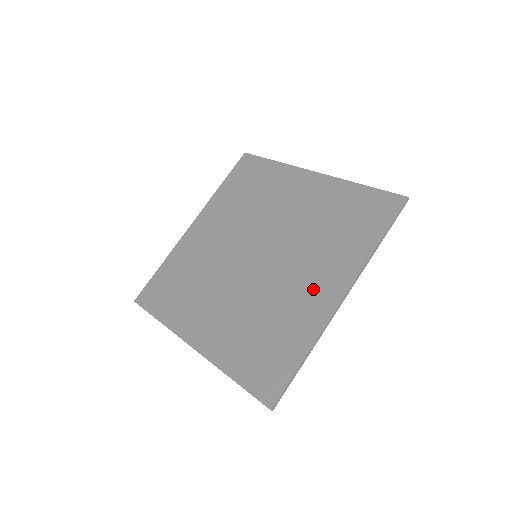
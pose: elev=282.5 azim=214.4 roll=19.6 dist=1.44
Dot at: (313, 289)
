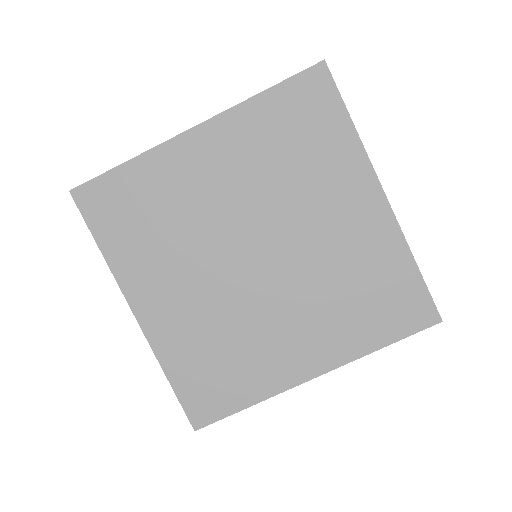
Dot at: (294, 348)
